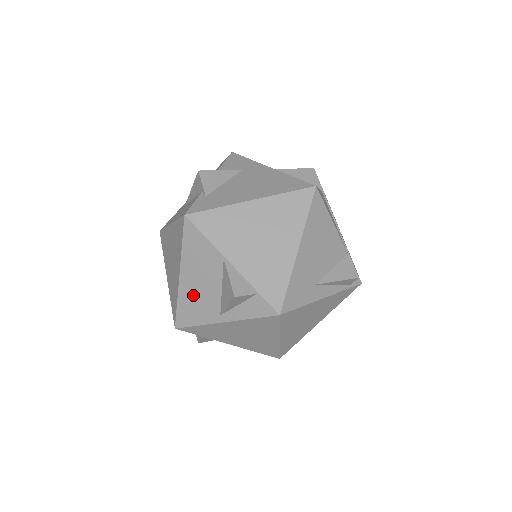
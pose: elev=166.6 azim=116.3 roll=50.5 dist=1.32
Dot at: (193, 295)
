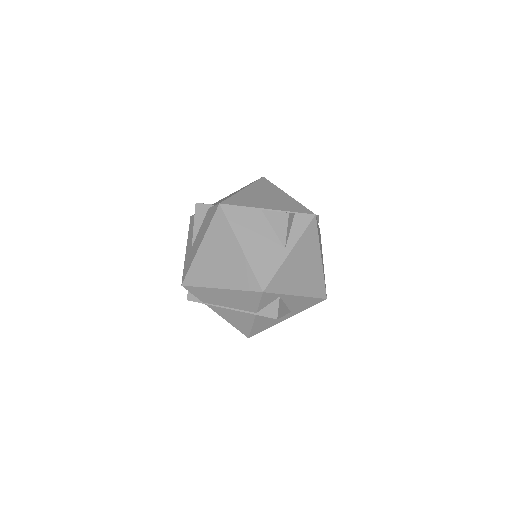
Dot at: (259, 252)
